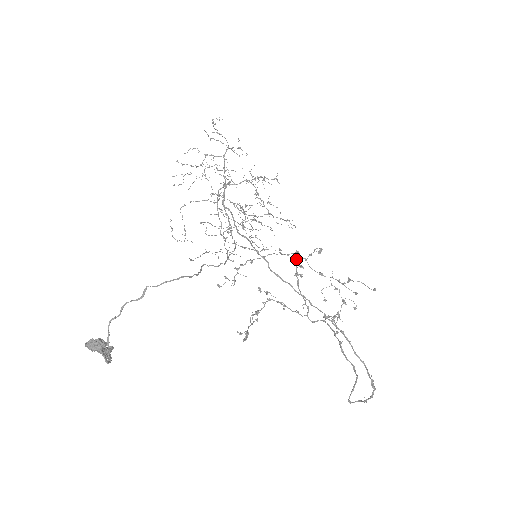
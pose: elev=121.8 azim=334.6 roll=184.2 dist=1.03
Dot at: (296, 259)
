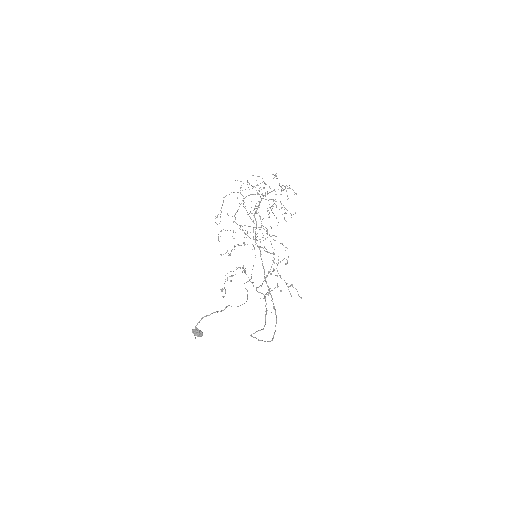
Dot at: occluded
